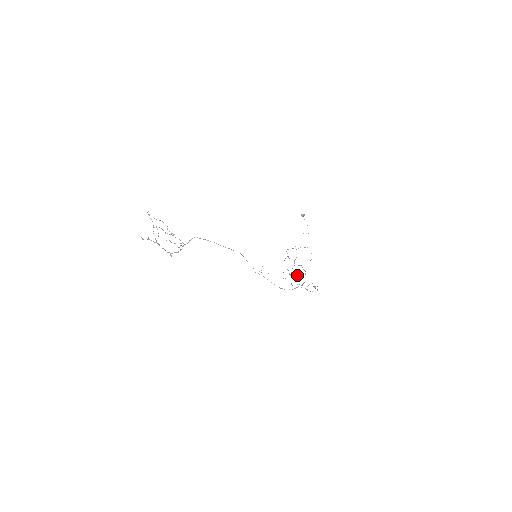
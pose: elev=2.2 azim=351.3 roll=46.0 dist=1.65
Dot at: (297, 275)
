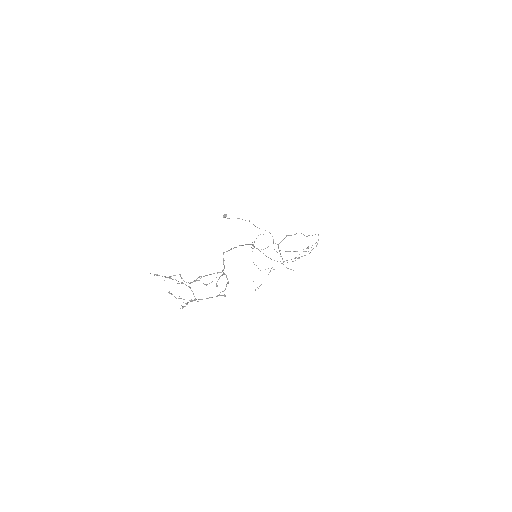
Dot at: occluded
